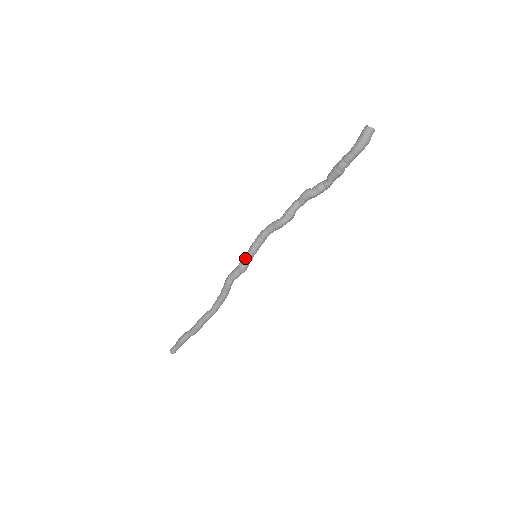
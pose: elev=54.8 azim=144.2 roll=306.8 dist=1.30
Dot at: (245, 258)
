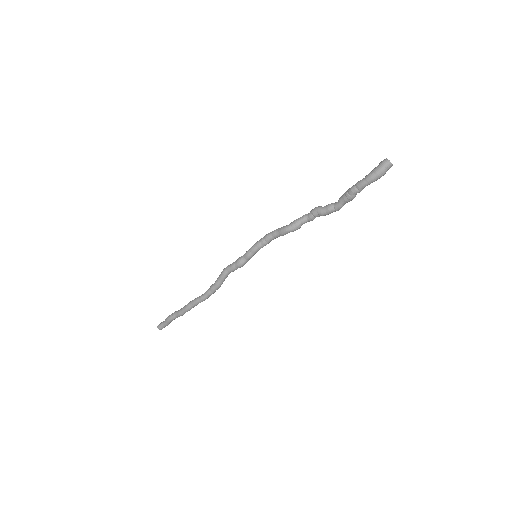
Dot at: (245, 253)
